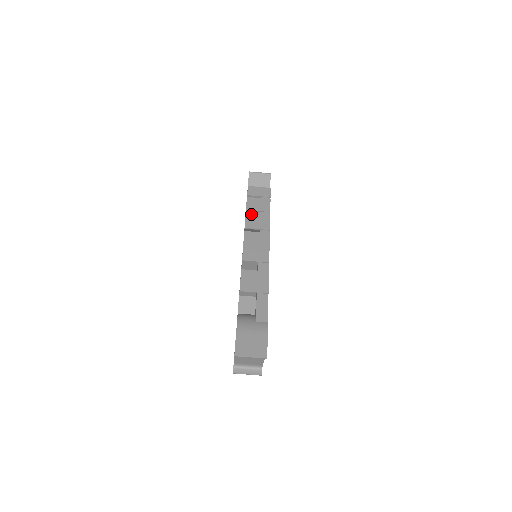
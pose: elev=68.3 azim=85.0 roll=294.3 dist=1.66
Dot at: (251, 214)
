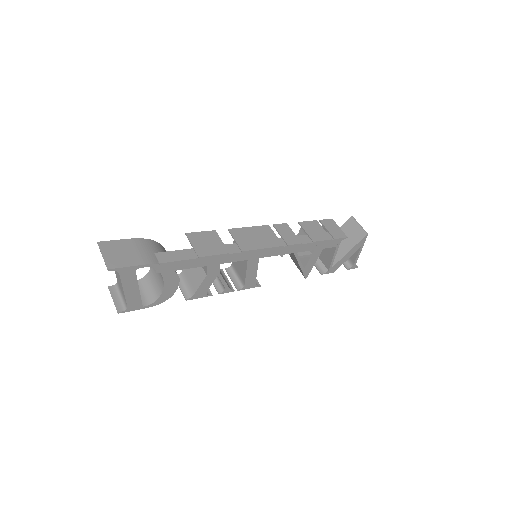
Dot at: occluded
